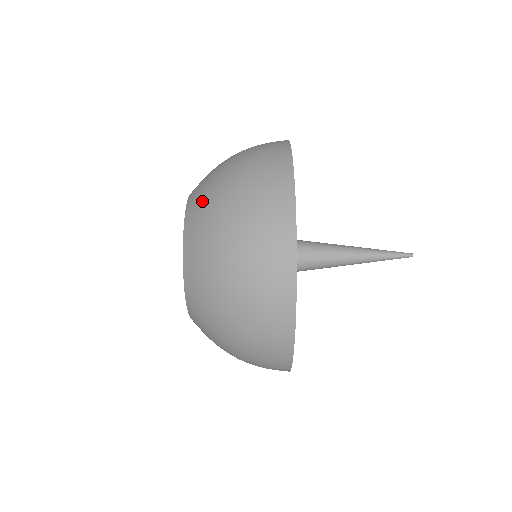
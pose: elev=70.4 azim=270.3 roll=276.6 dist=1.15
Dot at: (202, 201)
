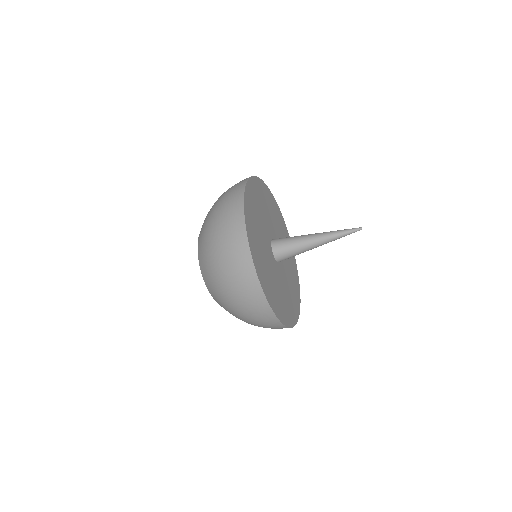
Dot at: (202, 239)
